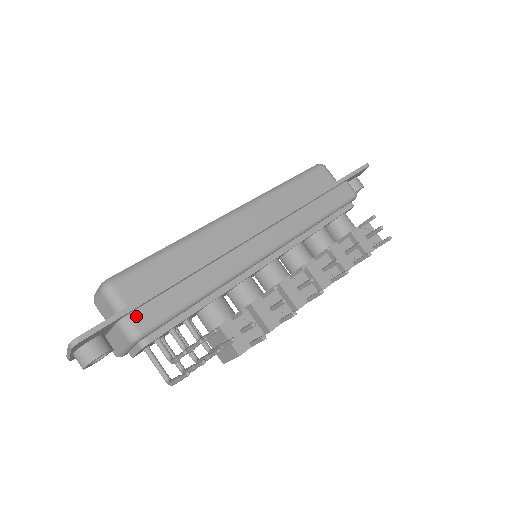
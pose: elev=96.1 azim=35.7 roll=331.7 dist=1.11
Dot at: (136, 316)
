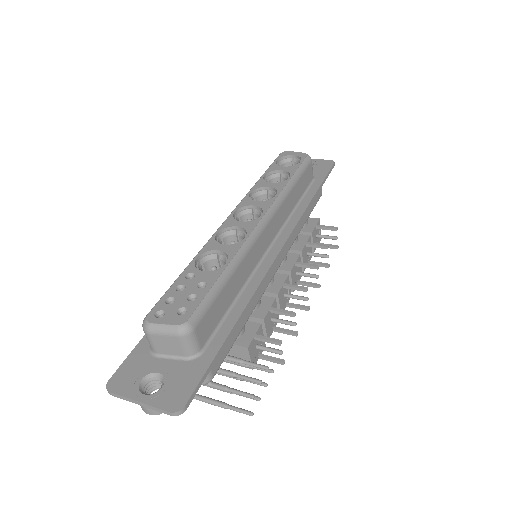
Dot at: occluded
